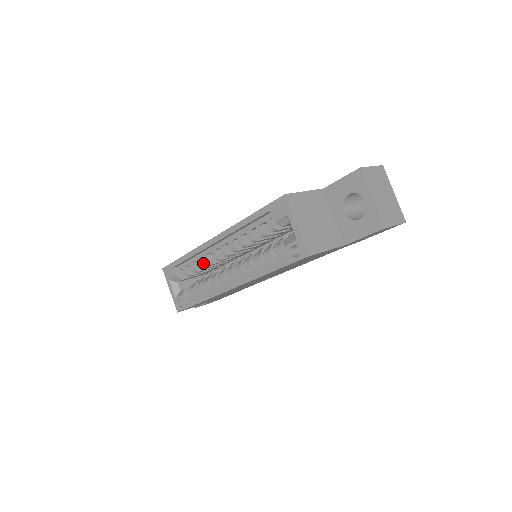
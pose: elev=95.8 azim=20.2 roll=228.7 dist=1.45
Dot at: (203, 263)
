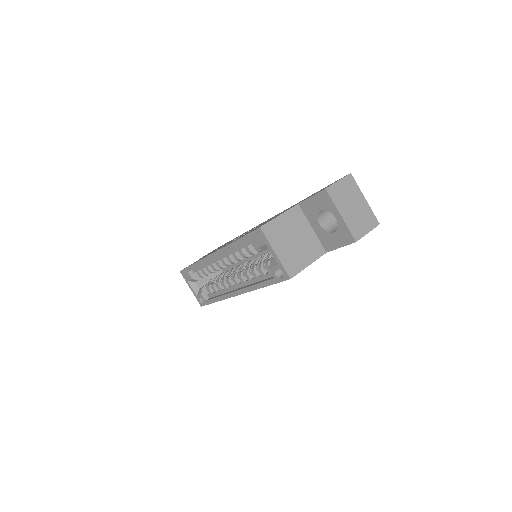
Dot at: (211, 269)
